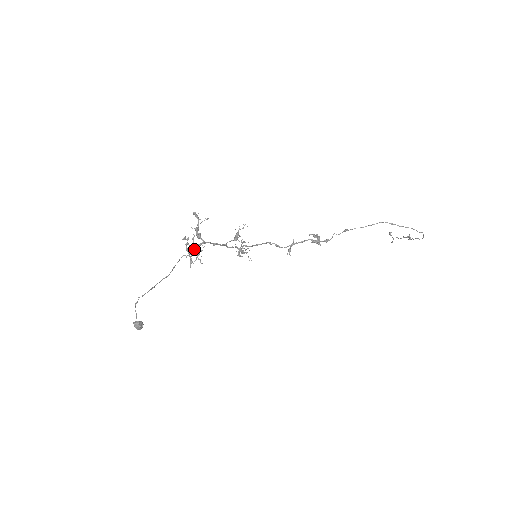
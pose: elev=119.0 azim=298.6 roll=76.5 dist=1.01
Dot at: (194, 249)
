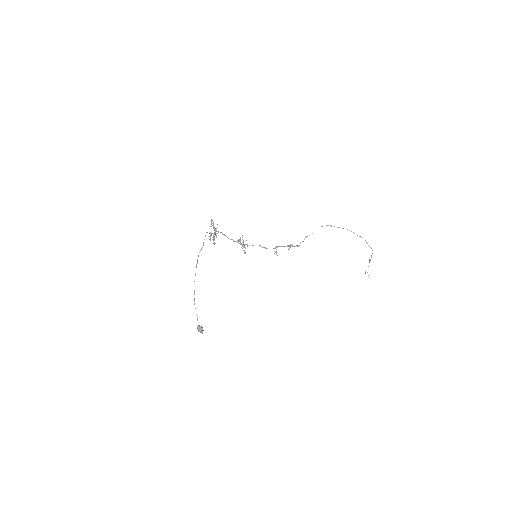
Dot at: occluded
